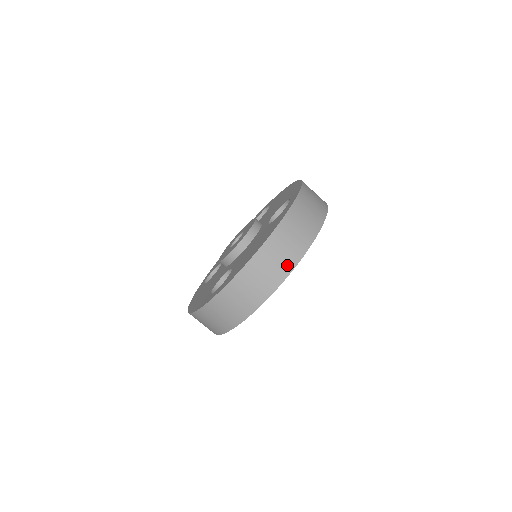
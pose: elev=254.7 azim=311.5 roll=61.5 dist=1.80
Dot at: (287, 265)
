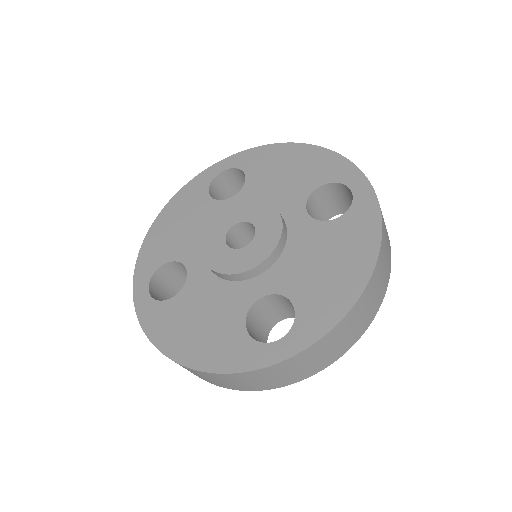
Dot at: (204, 379)
